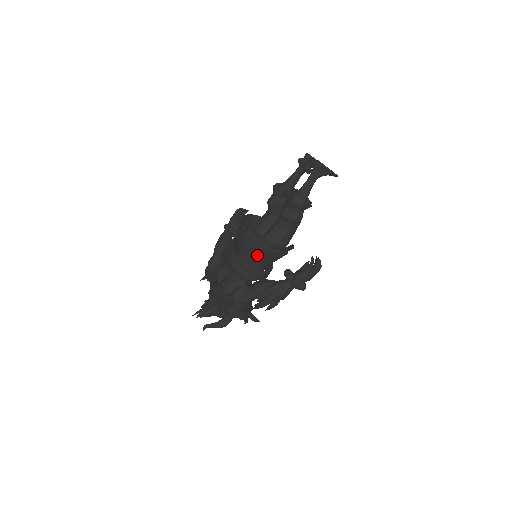
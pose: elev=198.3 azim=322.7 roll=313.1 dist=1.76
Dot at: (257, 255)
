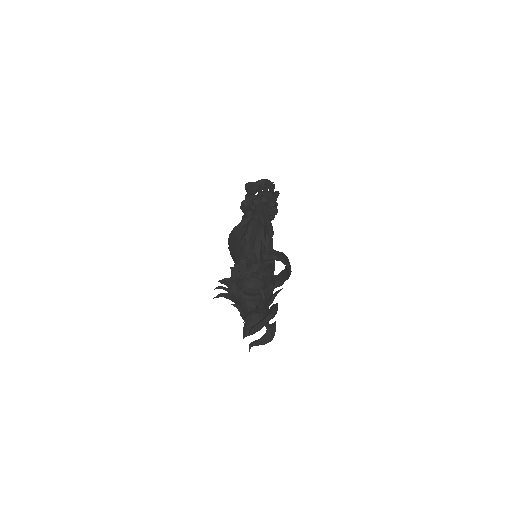
Dot at: occluded
